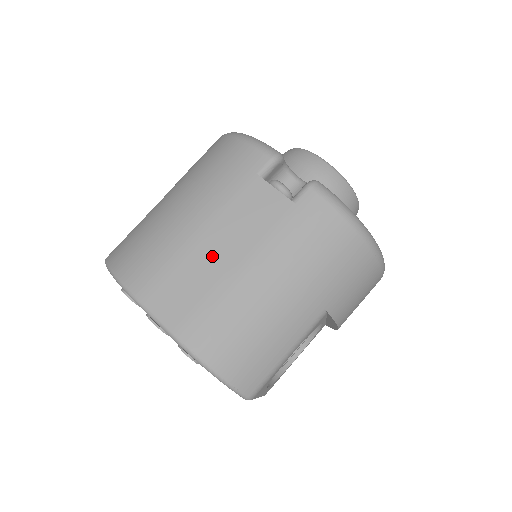
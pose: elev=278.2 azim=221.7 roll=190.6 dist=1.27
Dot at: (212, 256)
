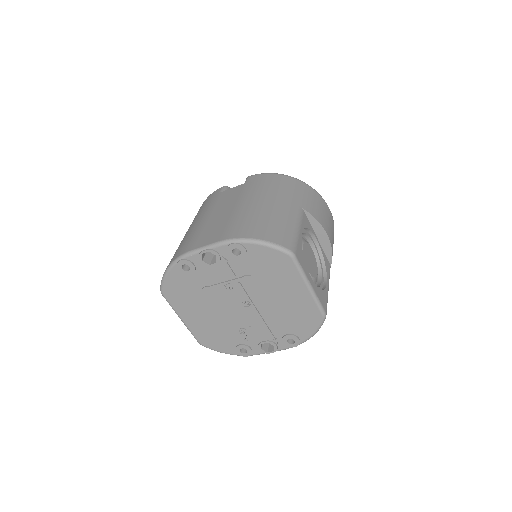
Dot at: (218, 216)
